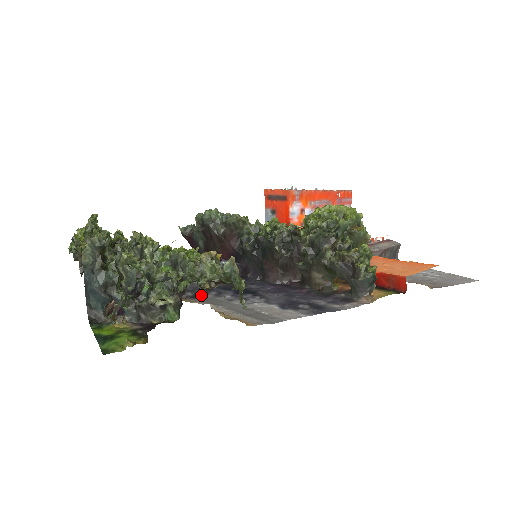
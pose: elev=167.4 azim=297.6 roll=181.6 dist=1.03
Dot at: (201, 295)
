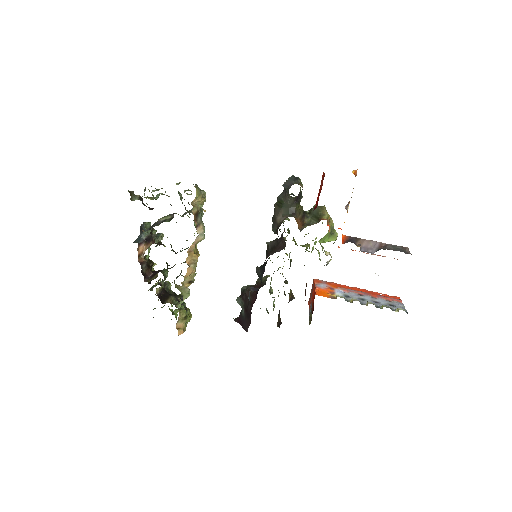
Dot at: occluded
